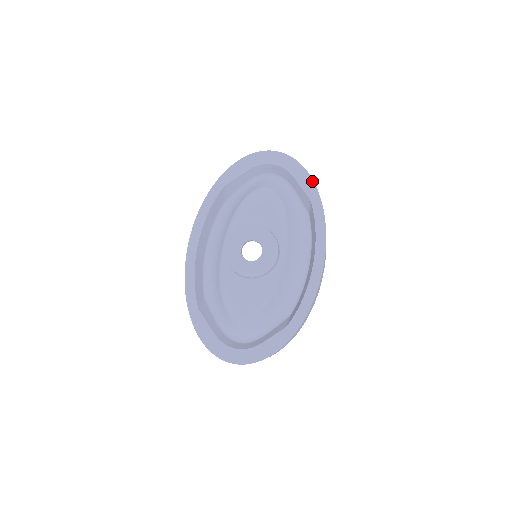
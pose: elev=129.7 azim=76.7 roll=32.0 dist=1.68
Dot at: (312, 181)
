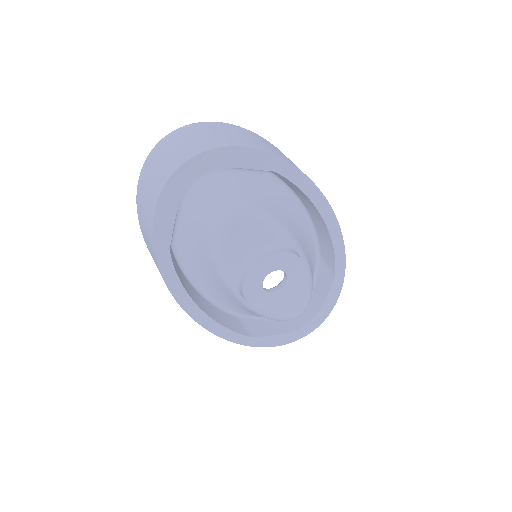
Dot at: (260, 152)
